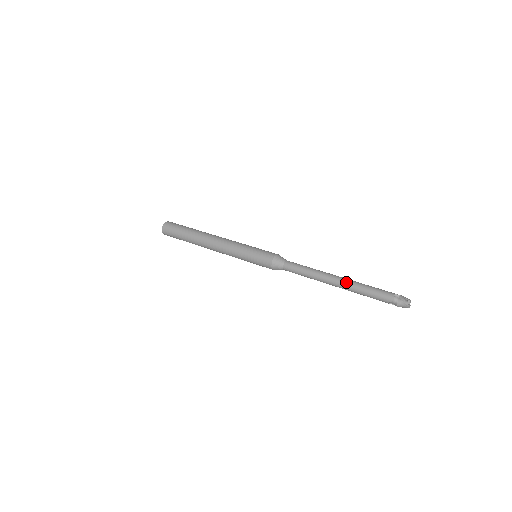
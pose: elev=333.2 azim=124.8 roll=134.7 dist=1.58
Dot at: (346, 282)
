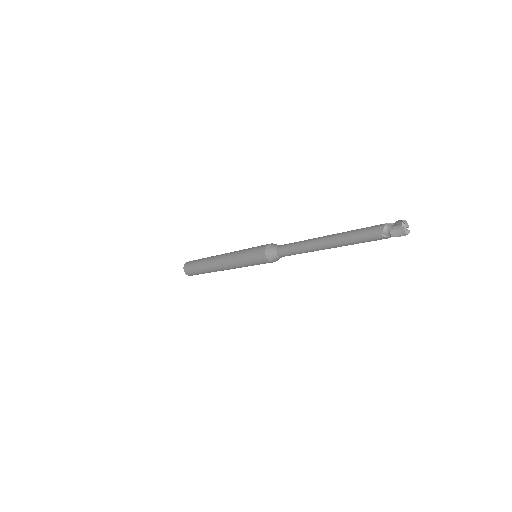
Dot at: (335, 234)
